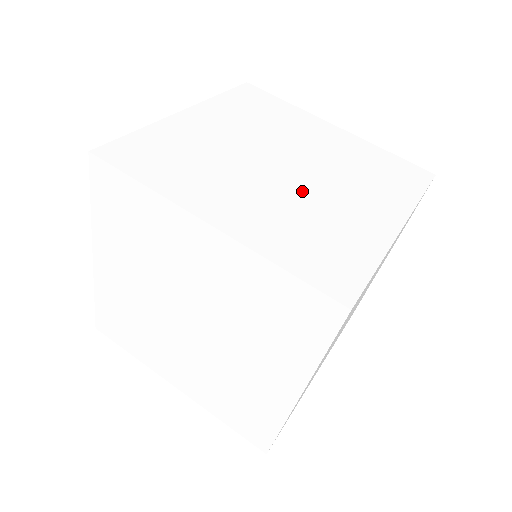
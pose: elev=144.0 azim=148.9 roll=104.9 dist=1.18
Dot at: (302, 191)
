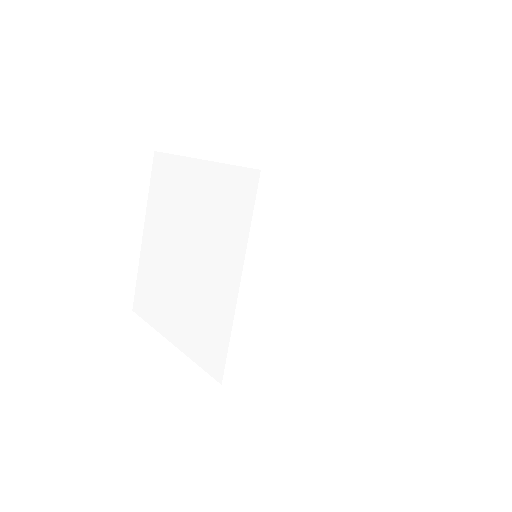
Dot at: occluded
